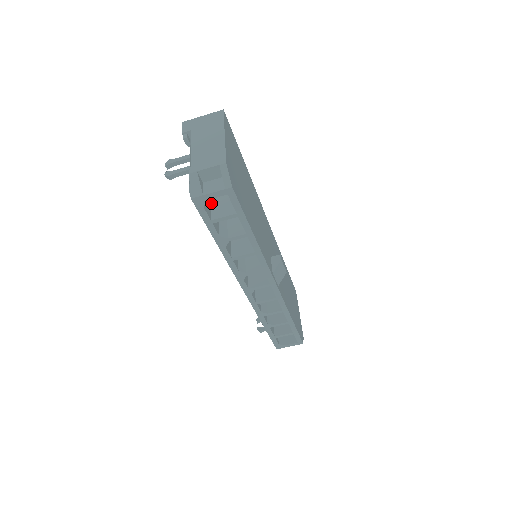
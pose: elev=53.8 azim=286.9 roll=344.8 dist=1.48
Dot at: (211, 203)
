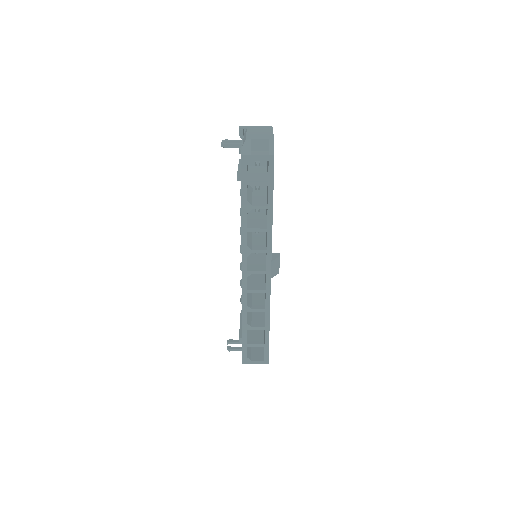
Dot at: (248, 176)
